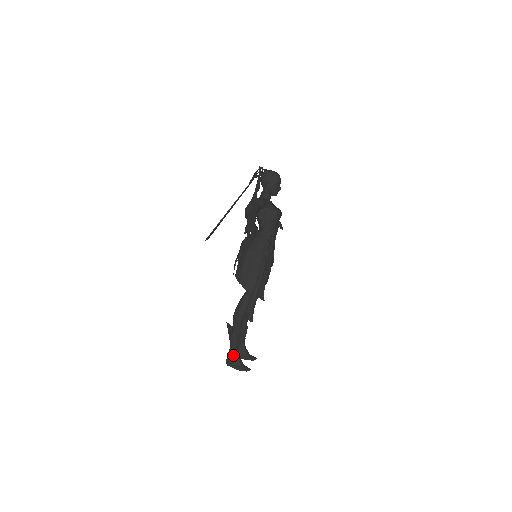
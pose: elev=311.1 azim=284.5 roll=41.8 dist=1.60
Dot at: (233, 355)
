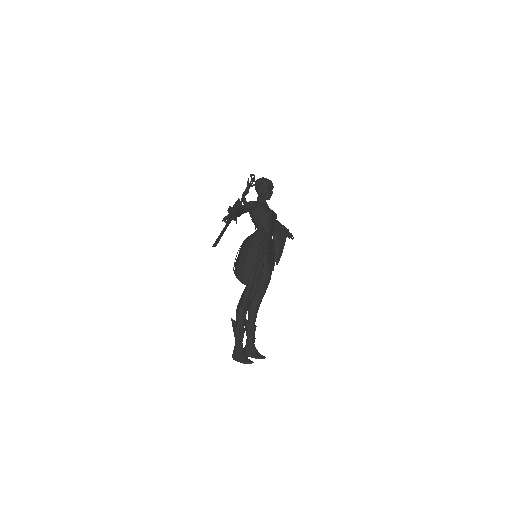
Dot at: (237, 349)
